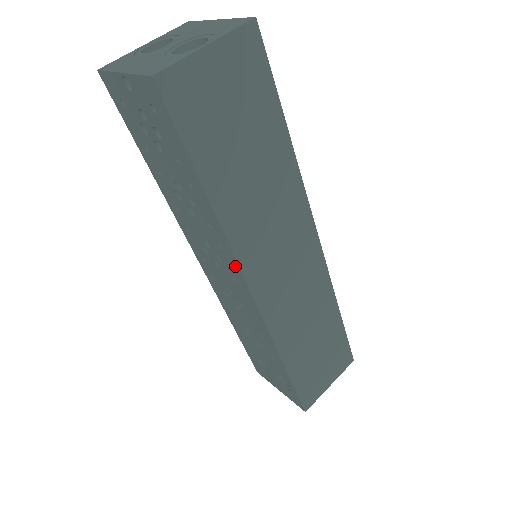
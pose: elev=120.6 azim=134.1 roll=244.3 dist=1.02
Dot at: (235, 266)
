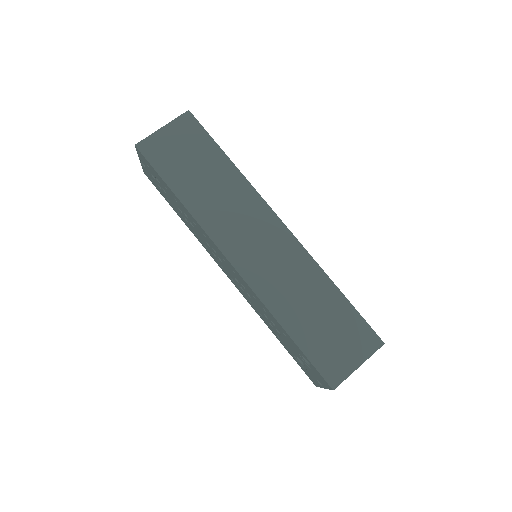
Dot at: (212, 243)
